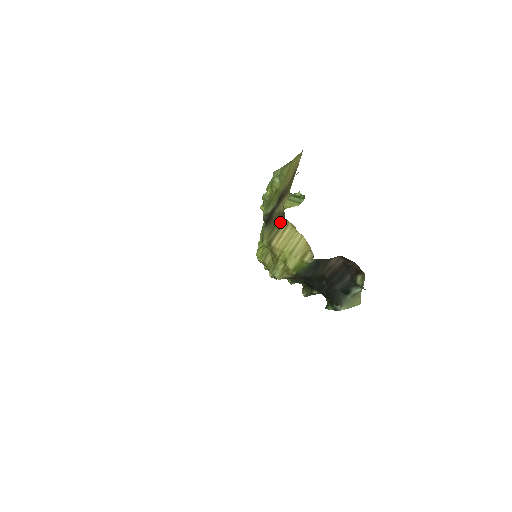
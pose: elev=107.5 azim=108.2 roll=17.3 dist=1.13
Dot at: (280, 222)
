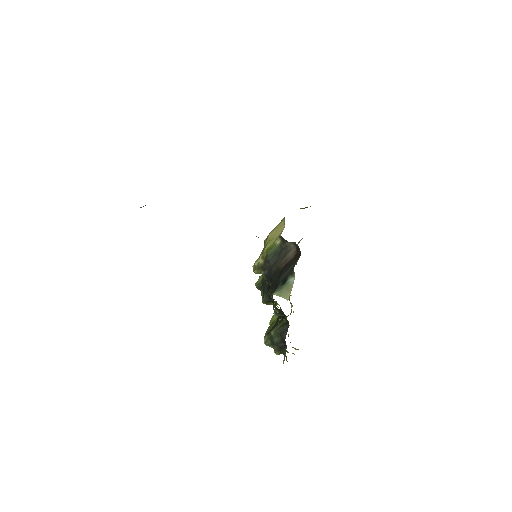
Dot at: (281, 221)
